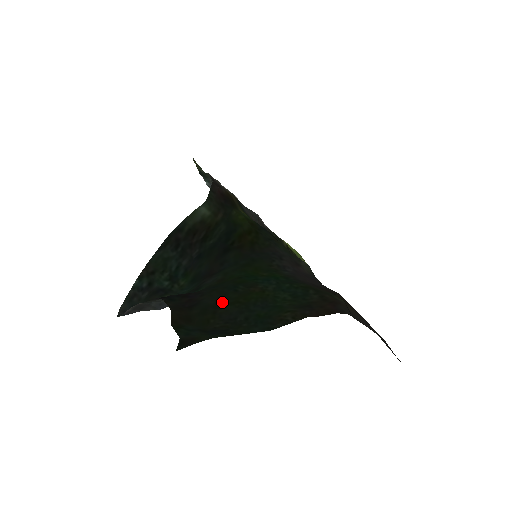
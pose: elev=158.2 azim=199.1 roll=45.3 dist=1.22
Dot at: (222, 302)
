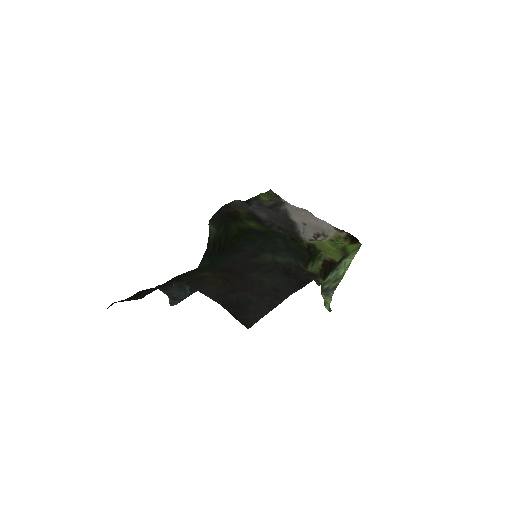
Dot at: occluded
